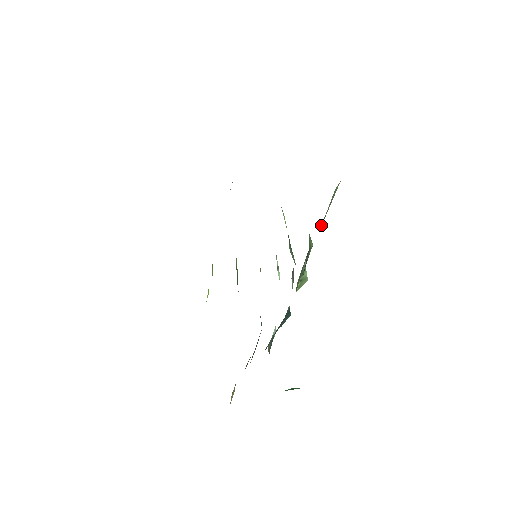
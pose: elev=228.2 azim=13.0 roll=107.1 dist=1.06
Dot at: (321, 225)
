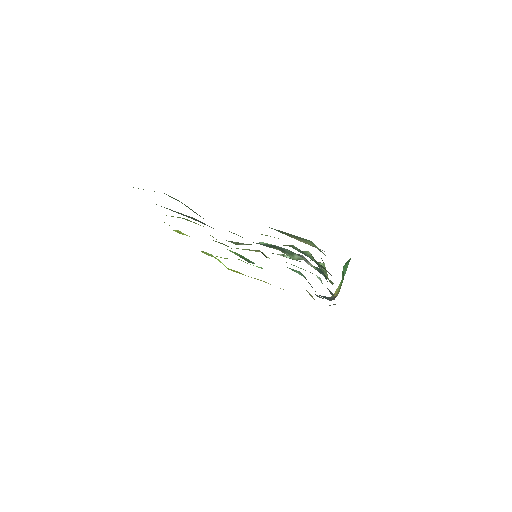
Dot at: occluded
